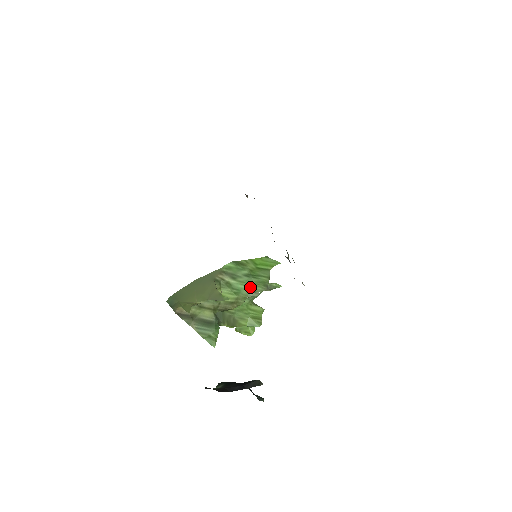
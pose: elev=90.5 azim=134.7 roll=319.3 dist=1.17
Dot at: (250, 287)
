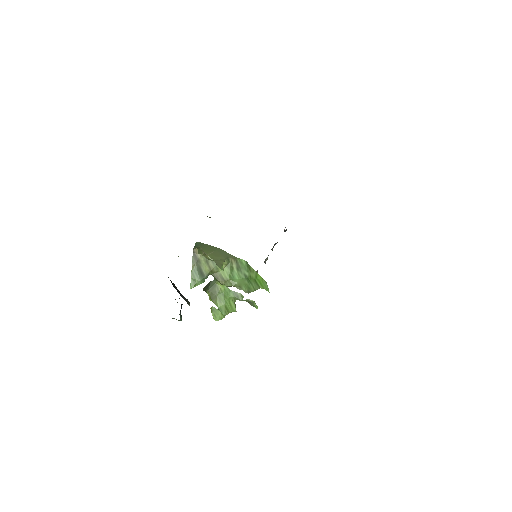
Dot at: (240, 282)
